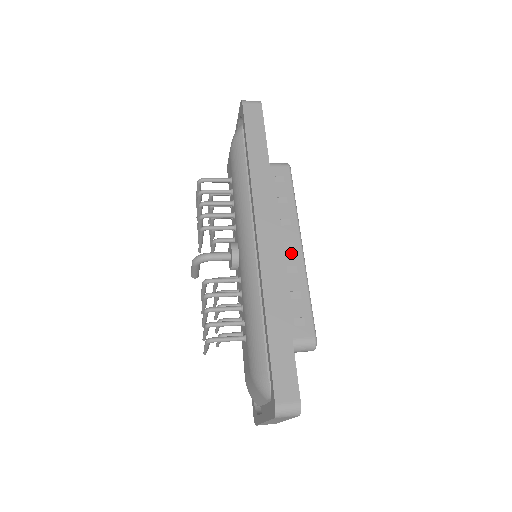
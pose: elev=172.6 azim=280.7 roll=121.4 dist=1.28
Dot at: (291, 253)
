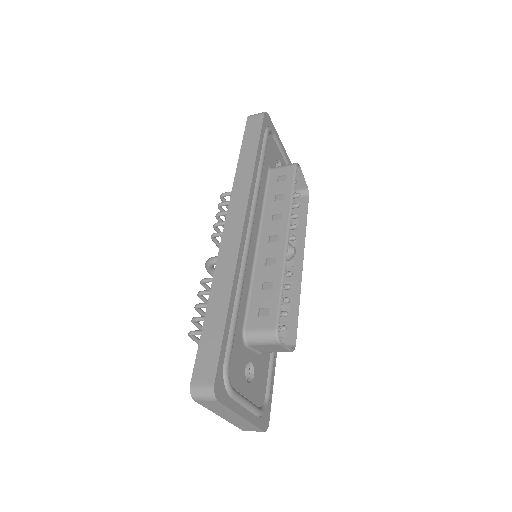
Dot at: (274, 246)
